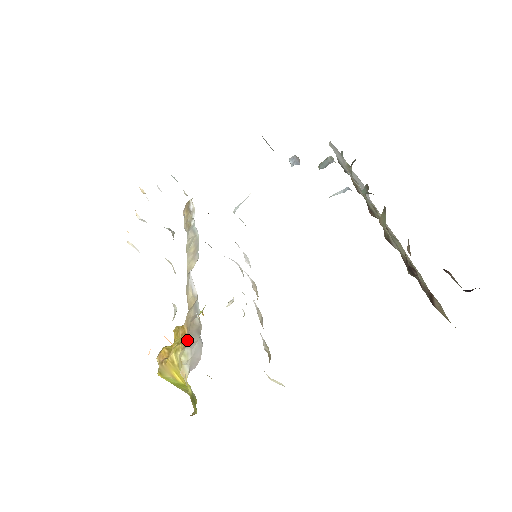
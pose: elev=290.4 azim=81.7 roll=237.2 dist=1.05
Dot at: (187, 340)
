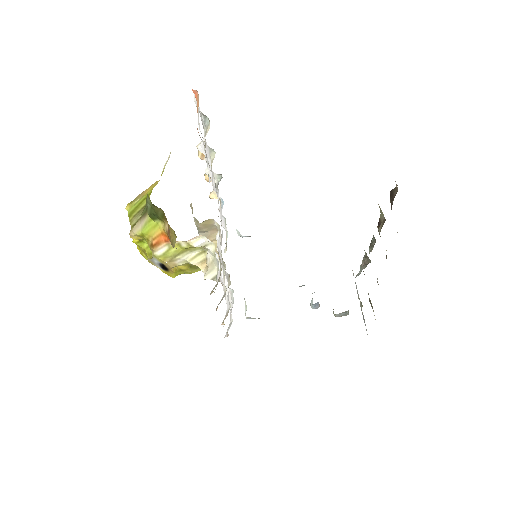
Dot at: occluded
